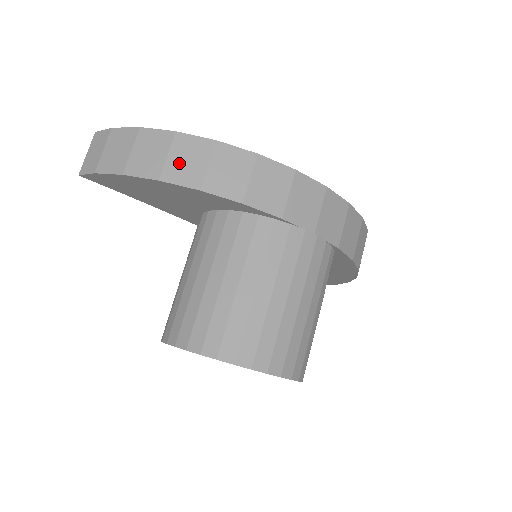
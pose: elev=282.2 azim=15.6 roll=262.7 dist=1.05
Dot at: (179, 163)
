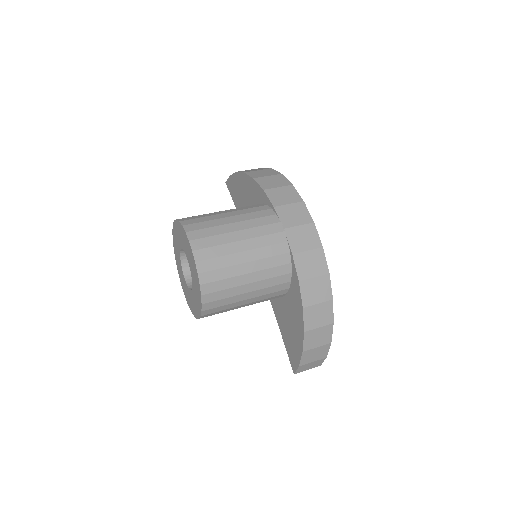
Dot at: (259, 172)
